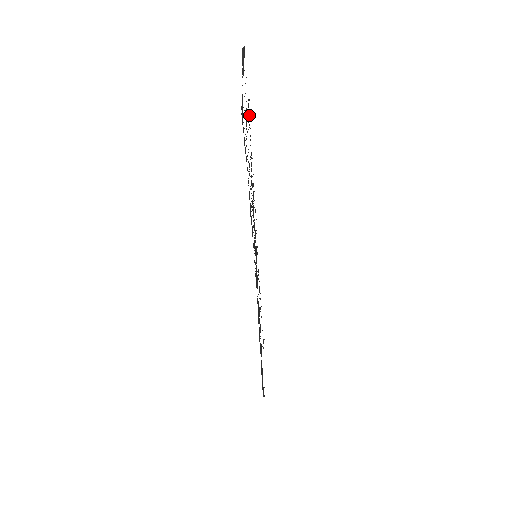
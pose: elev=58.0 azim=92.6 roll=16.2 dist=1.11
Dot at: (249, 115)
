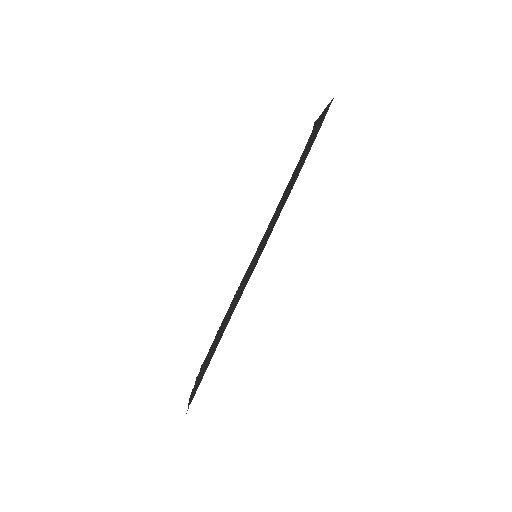
Dot at: occluded
